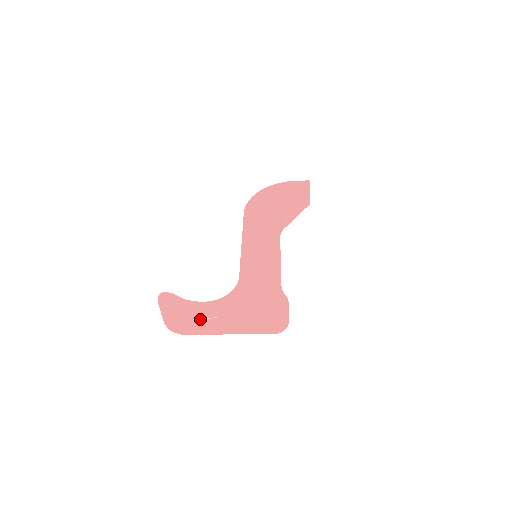
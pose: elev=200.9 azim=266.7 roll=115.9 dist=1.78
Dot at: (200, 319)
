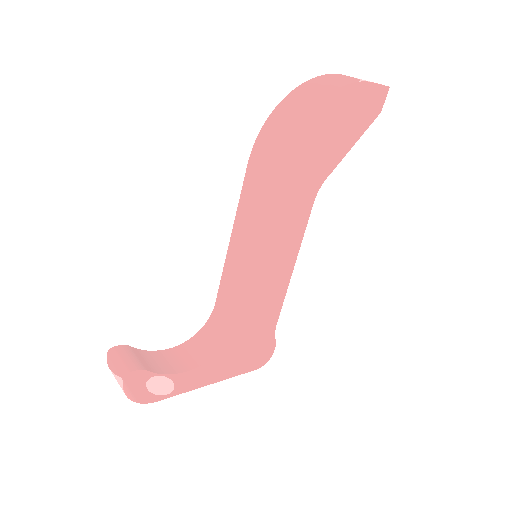
Dot at: (178, 392)
